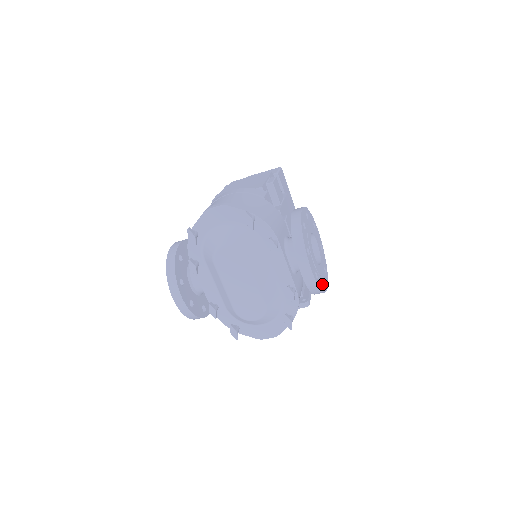
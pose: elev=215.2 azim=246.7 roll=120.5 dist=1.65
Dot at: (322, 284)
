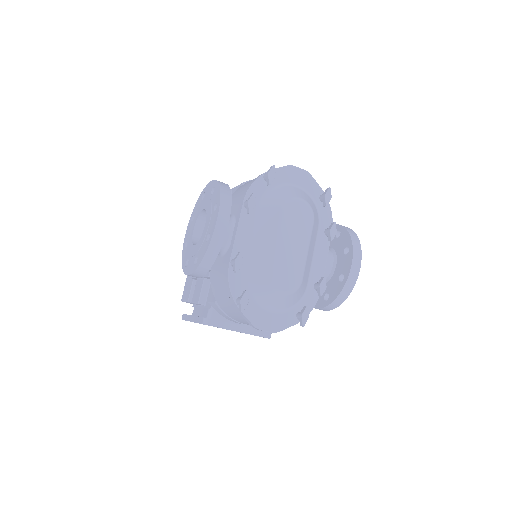
Dot at: occluded
